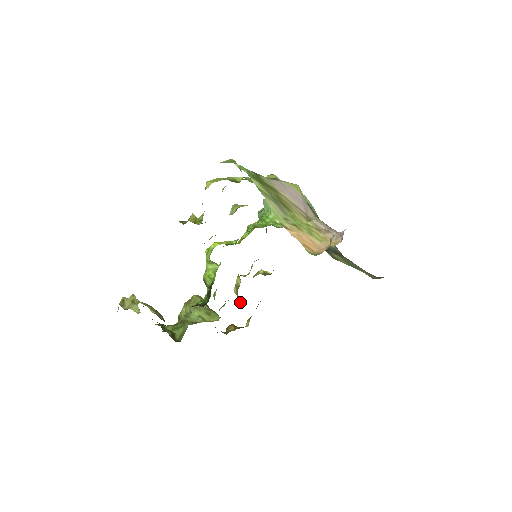
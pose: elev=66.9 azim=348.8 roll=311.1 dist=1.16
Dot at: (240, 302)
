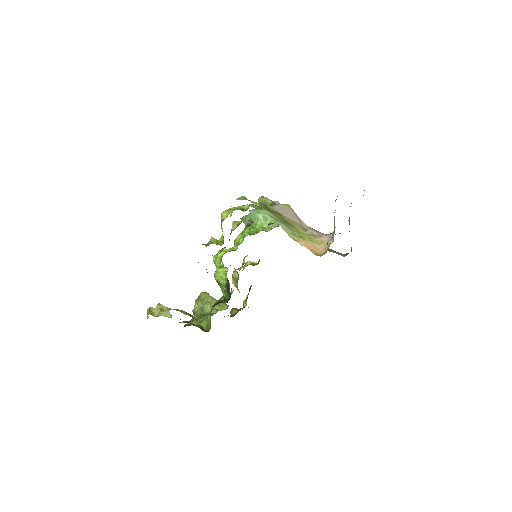
Dot at: occluded
